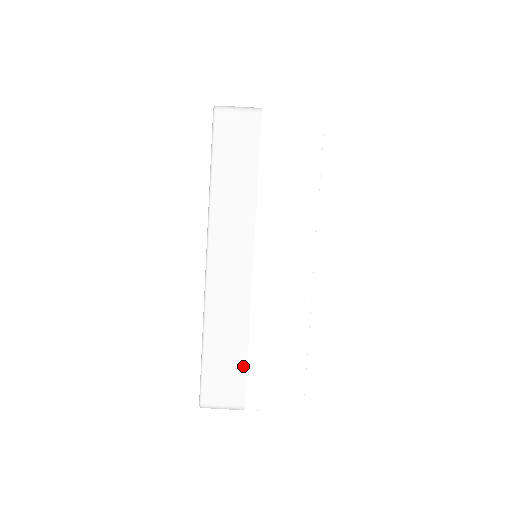
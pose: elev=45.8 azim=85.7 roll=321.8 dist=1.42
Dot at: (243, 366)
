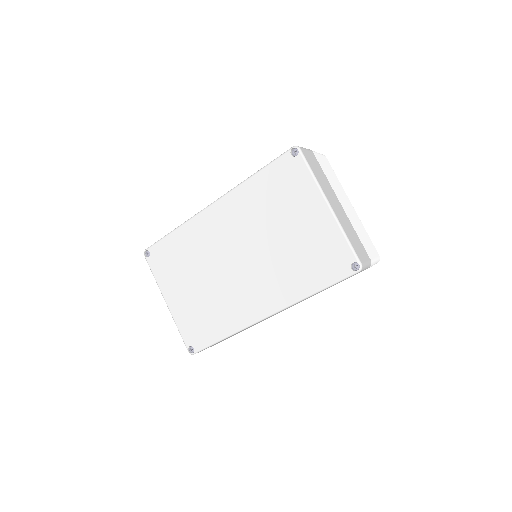
Dot at: occluded
